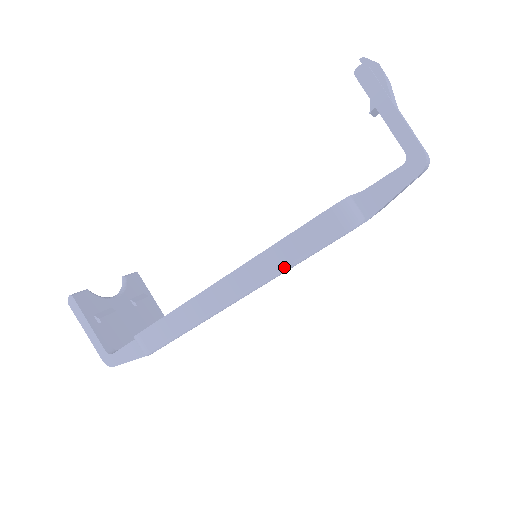
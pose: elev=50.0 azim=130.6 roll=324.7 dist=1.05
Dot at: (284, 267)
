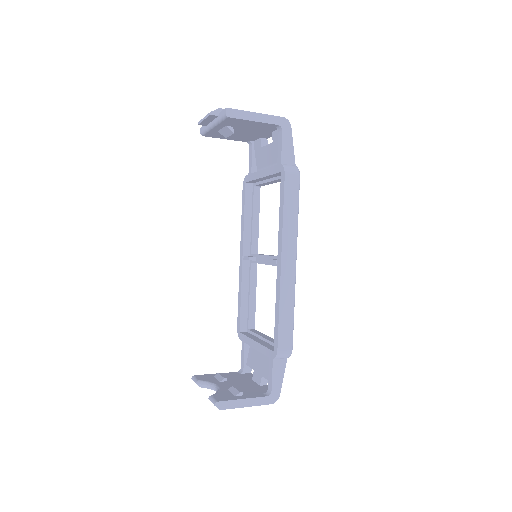
Dot at: (297, 220)
